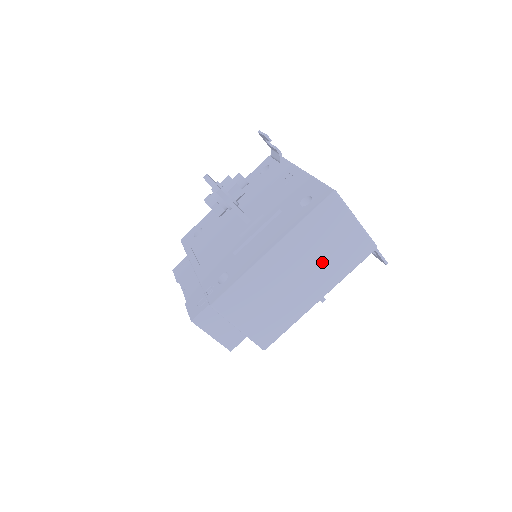
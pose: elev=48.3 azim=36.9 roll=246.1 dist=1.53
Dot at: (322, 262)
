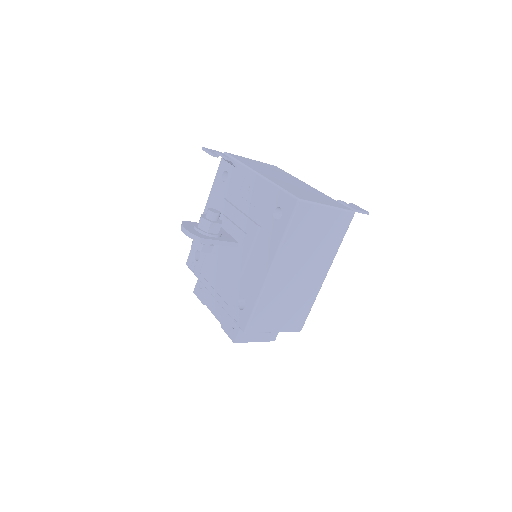
Dot at: (315, 252)
